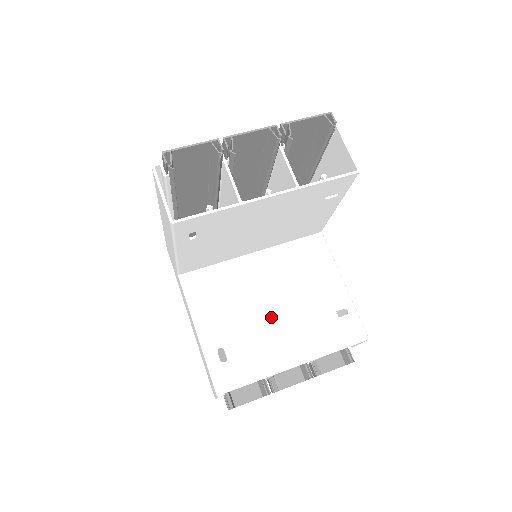
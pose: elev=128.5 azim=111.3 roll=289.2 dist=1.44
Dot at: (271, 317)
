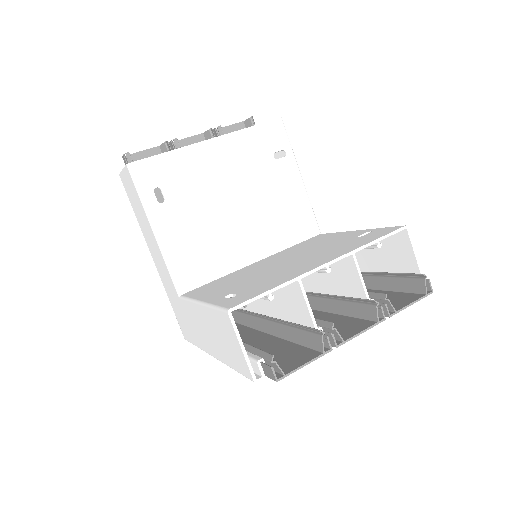
Dot at: (284, 266)
